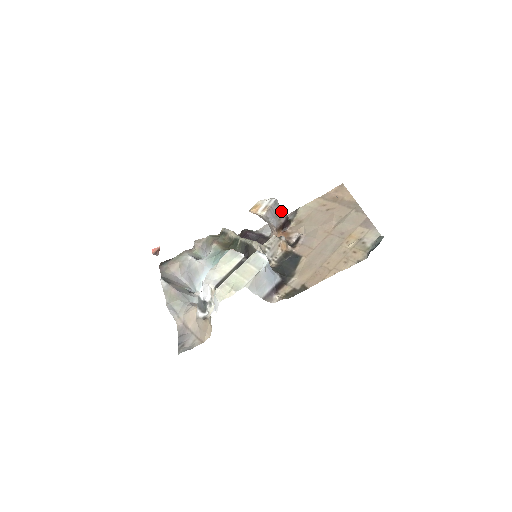
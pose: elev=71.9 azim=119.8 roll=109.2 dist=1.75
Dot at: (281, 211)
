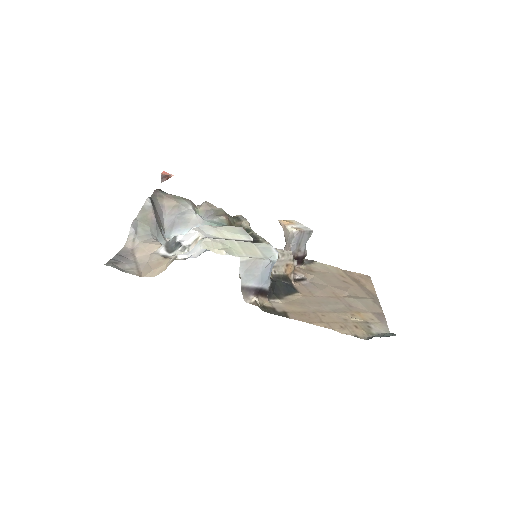
Dot at: occluded
